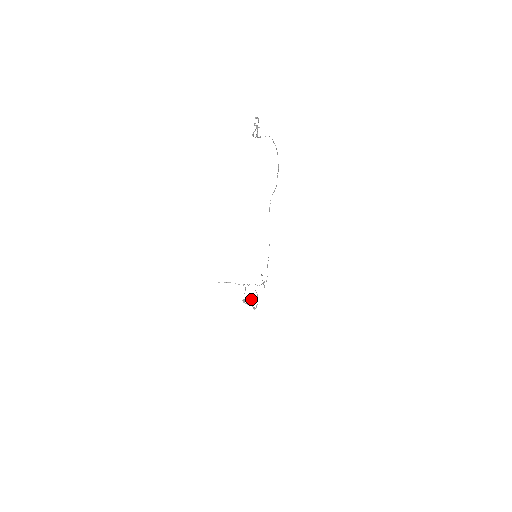
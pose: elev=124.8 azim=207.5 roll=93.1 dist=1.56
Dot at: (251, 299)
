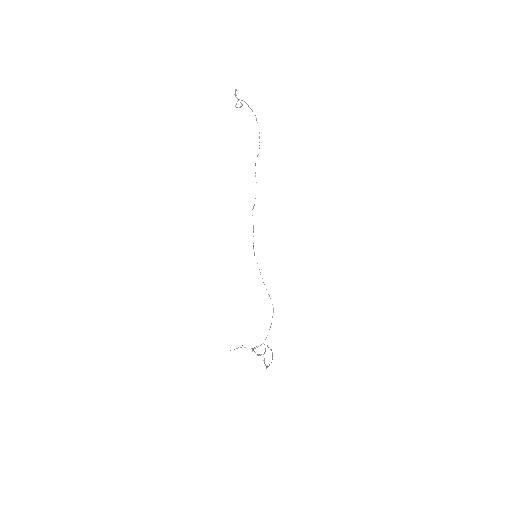
Dot at: occluded
